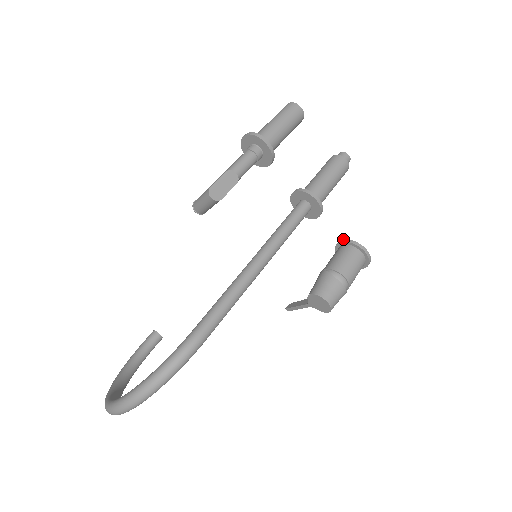
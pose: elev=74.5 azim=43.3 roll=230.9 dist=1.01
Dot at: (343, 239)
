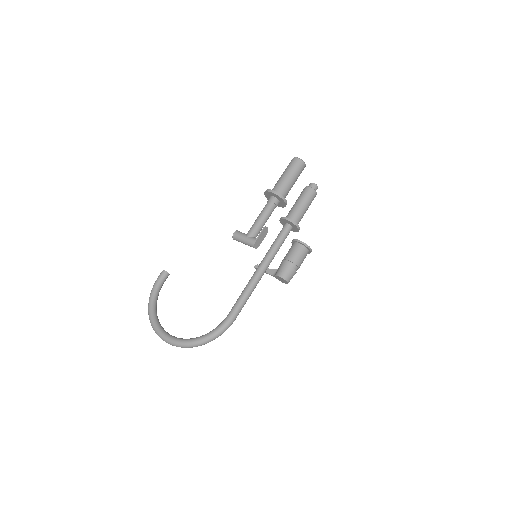
Dot at: (301, 241)
